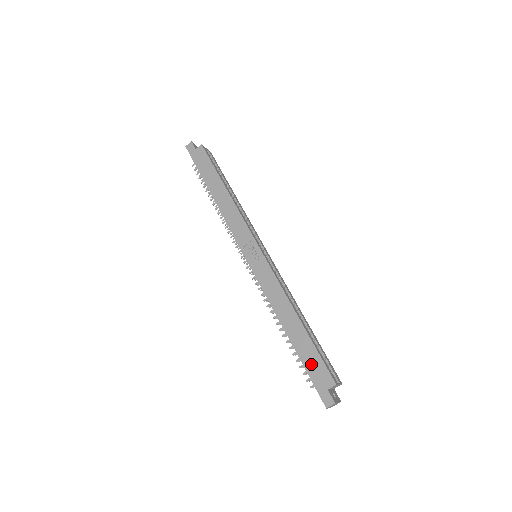
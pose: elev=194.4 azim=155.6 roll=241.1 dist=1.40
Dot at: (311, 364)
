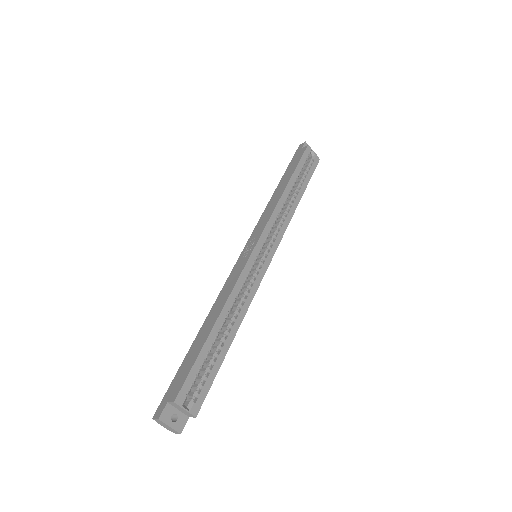
Dot at: (183, 369)
